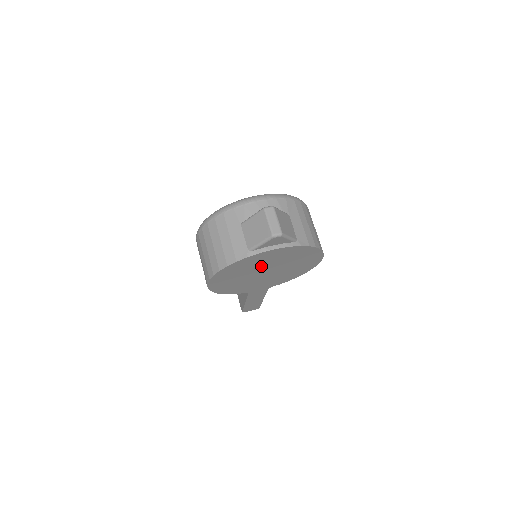
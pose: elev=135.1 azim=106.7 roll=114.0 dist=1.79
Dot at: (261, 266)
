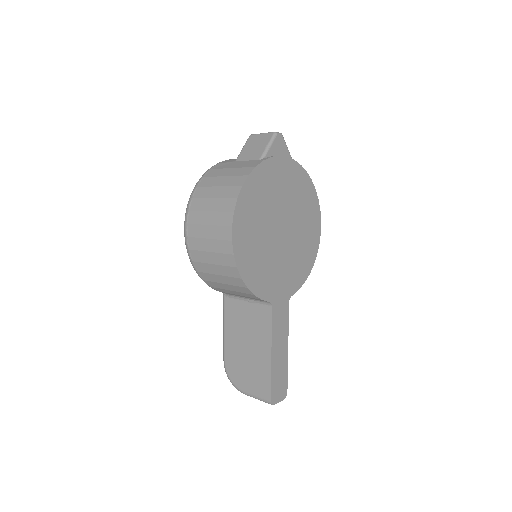
Dot at: (276, 204)
